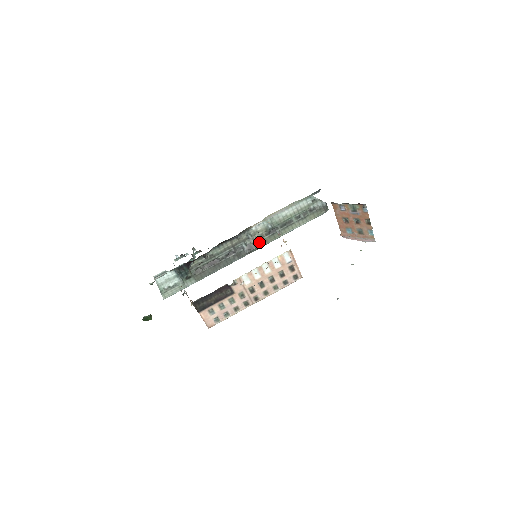
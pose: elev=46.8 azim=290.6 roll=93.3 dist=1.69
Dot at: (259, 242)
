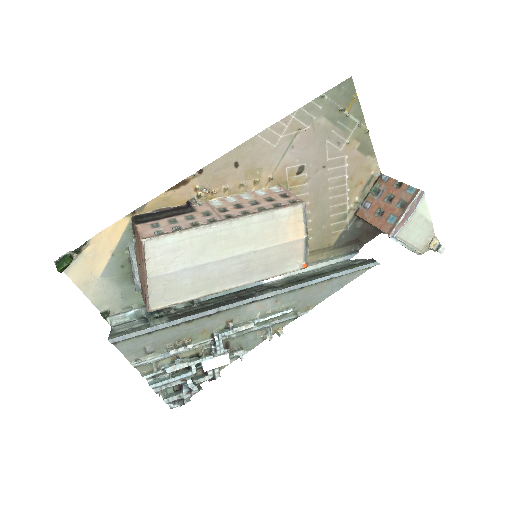
Dot at: occluded
